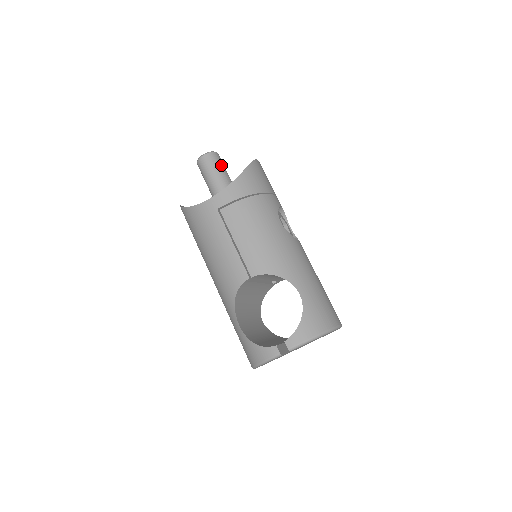
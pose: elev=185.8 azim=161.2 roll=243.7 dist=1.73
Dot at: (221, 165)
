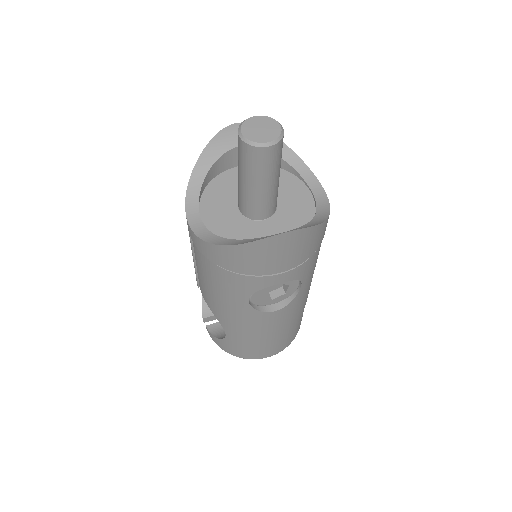
Dot at: (258, 169)
